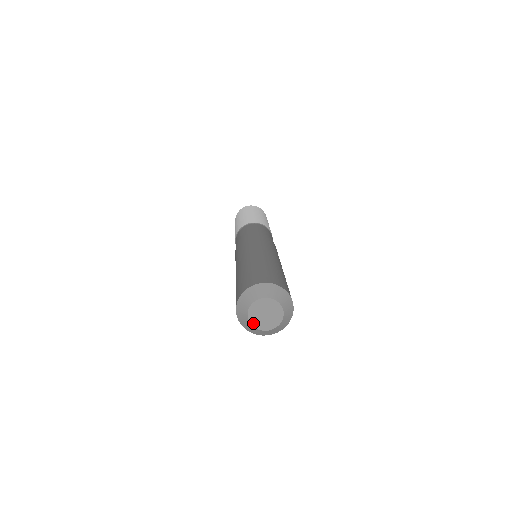
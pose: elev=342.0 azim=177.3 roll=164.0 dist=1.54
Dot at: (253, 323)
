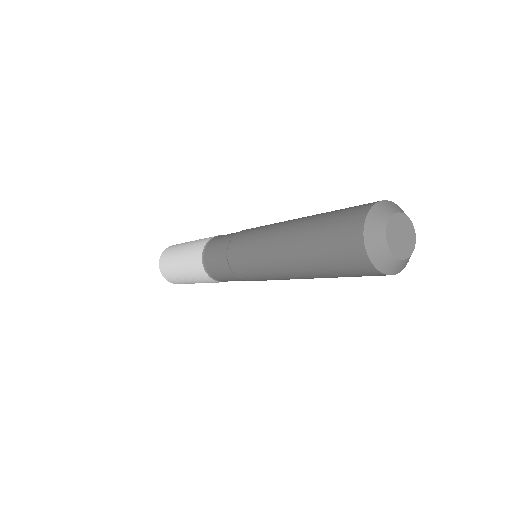
Dot at: (398, 256)
